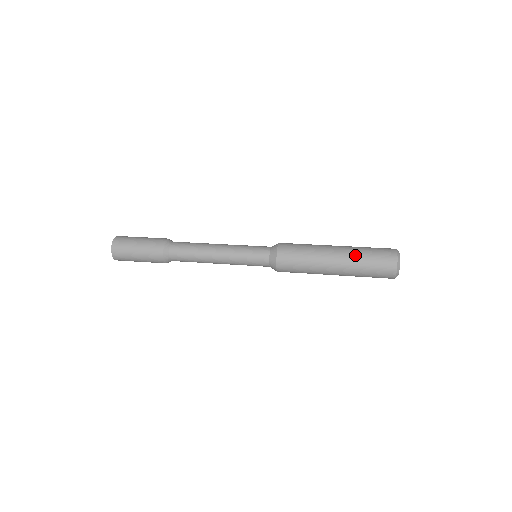
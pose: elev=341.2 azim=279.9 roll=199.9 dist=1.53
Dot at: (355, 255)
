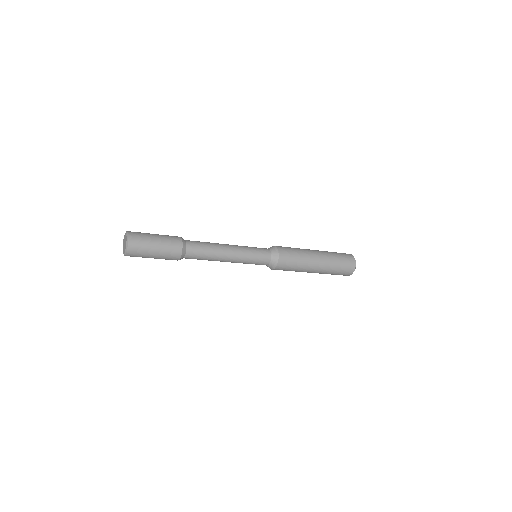
Dot at: (326, 251)
